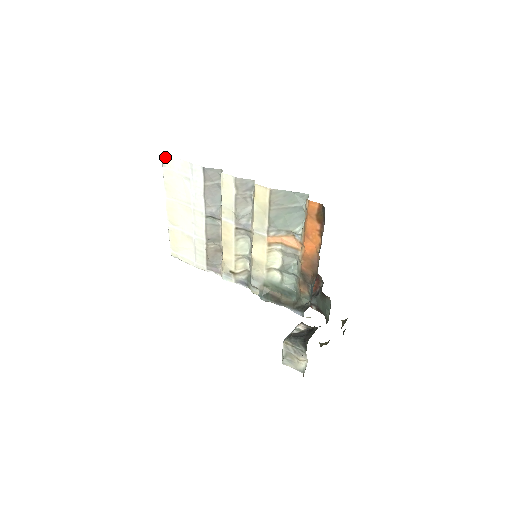
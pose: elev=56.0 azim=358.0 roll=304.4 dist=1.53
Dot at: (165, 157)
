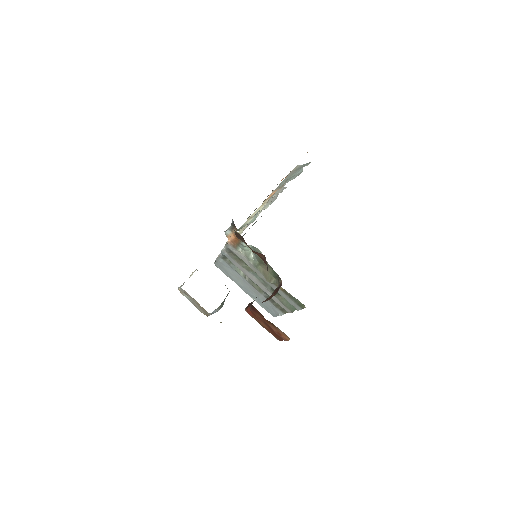
Dot at: occluded
